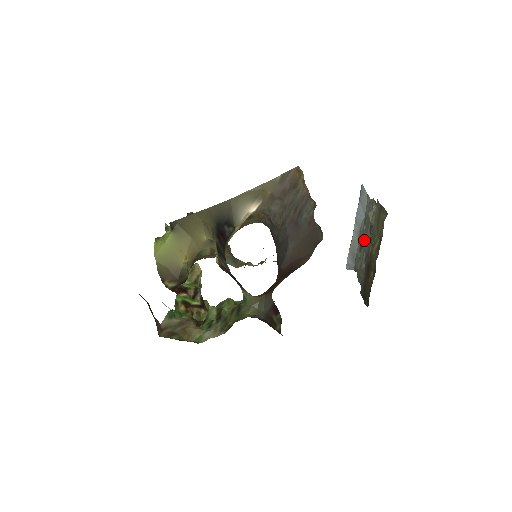
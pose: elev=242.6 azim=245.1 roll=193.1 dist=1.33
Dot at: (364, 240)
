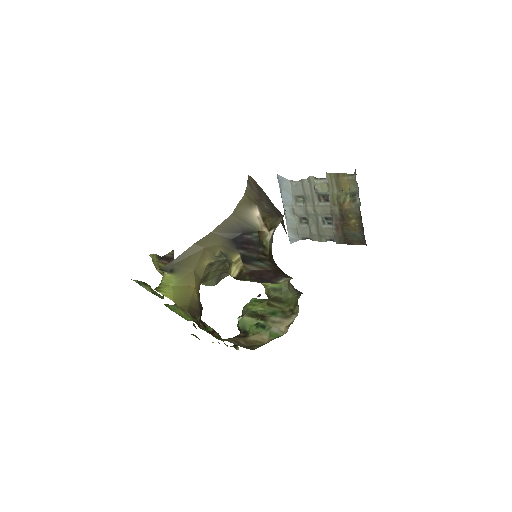
Dot at: (314, 209)
